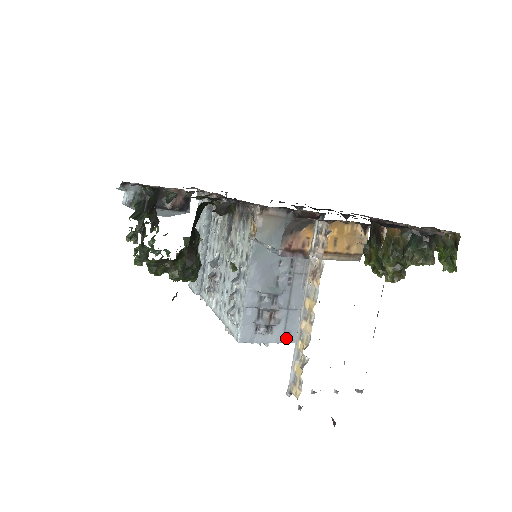
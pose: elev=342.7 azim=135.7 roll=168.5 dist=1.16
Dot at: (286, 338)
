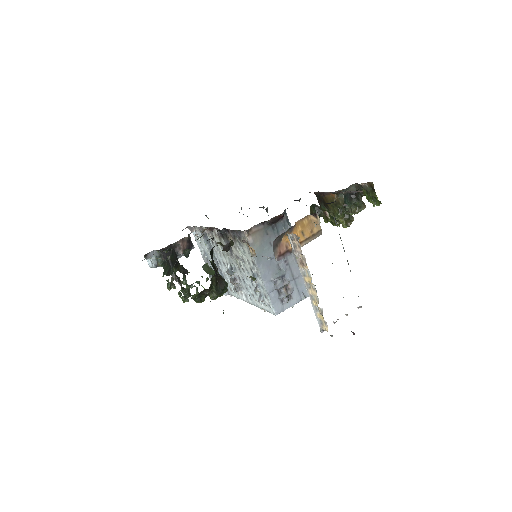
Dot at: (302, 296)
